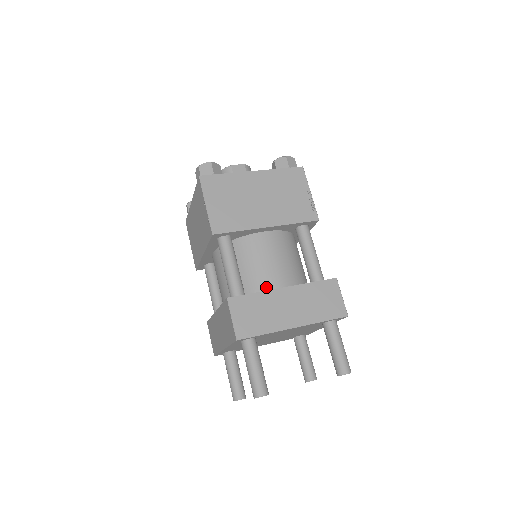
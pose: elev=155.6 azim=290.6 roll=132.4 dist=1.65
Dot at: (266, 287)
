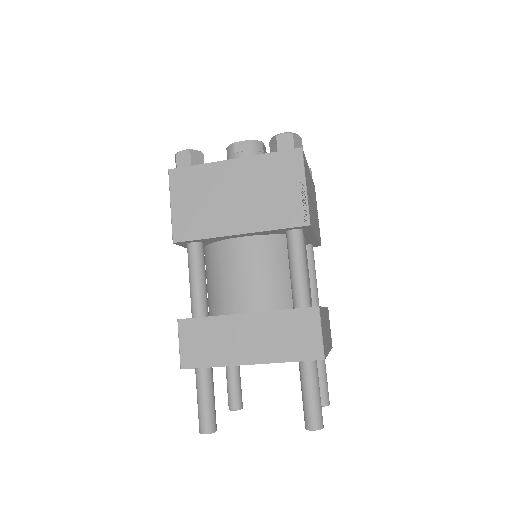
Dot at: occluded
